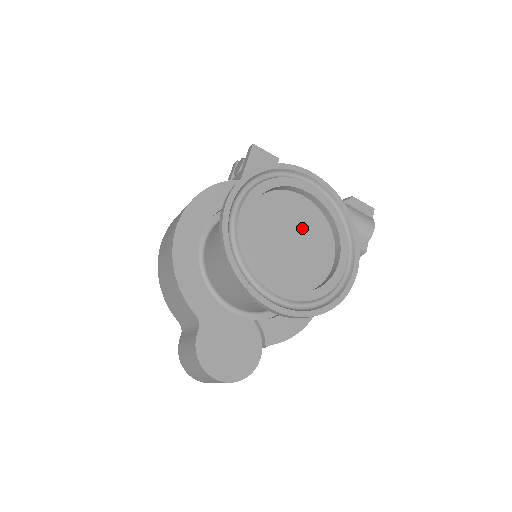
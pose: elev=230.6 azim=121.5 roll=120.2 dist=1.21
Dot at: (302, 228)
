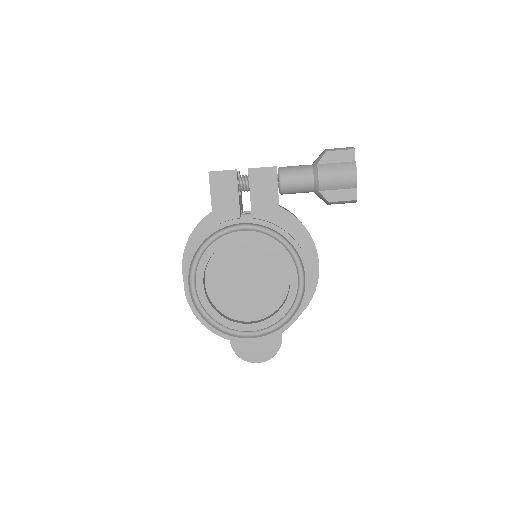
Dot at: (252, 266)
